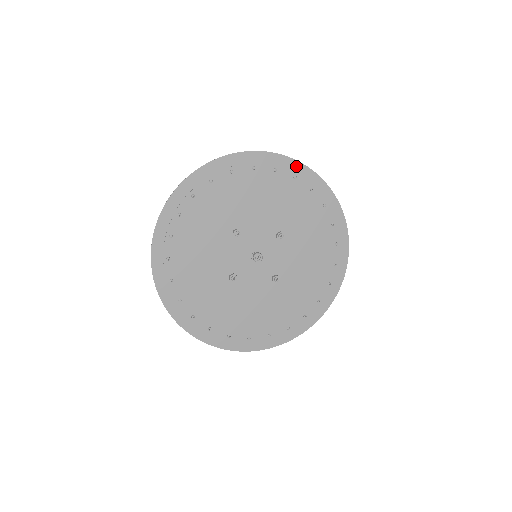
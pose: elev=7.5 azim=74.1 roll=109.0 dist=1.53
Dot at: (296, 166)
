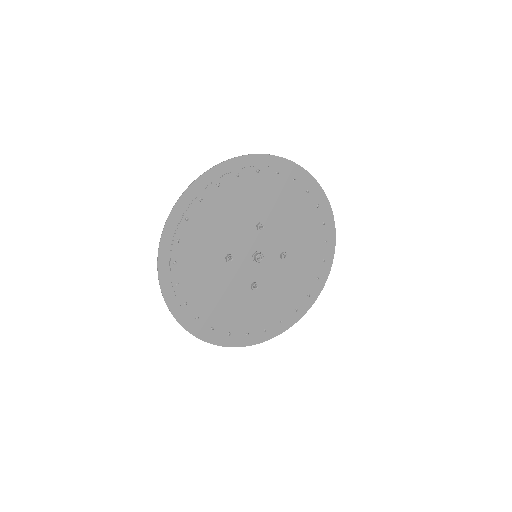
Dot at: (329, 216)
